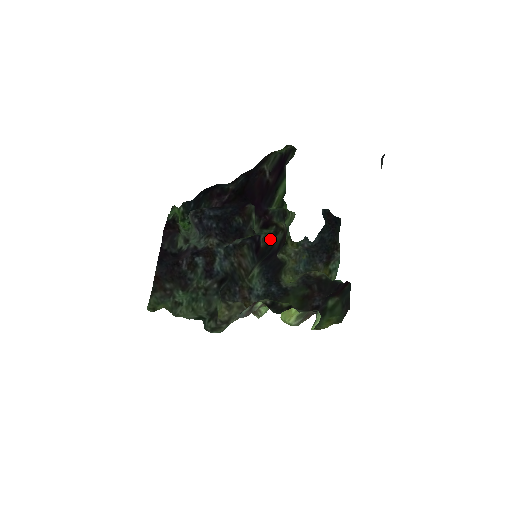
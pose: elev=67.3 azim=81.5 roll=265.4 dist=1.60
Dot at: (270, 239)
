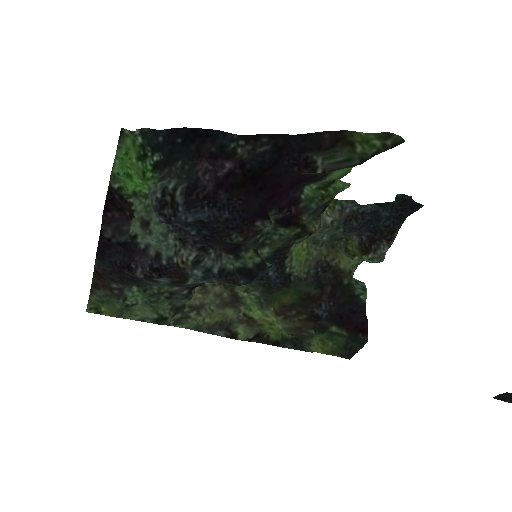
Dot at: (286, 242)
